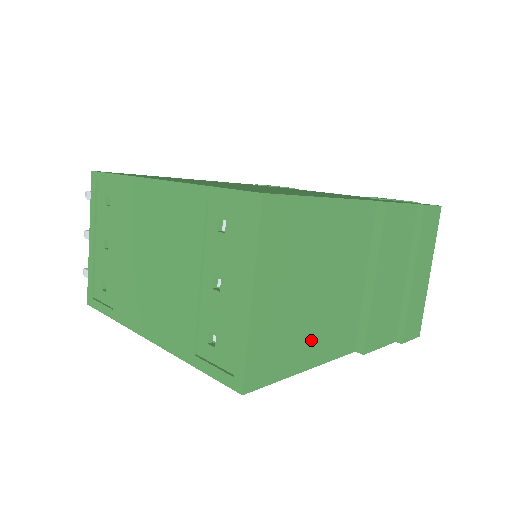
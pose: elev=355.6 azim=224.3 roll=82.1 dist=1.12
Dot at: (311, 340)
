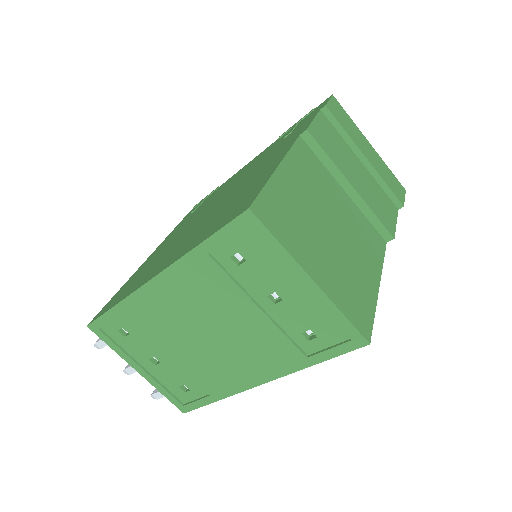
Dot at: (362, 265)
